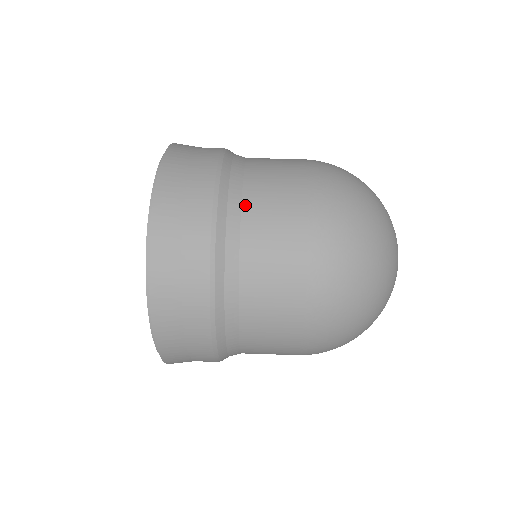
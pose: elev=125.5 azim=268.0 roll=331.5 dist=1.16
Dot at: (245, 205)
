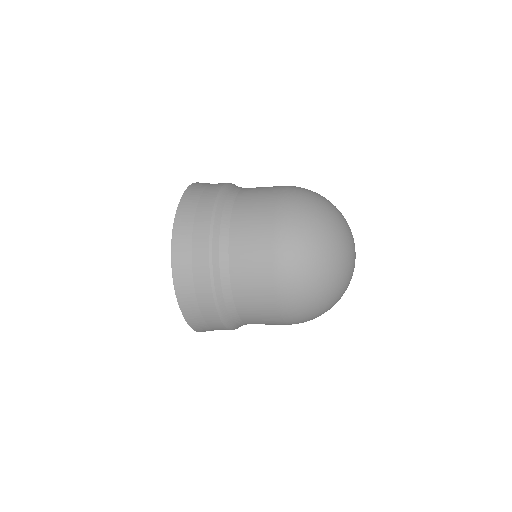
Dot at: (237, 201)
